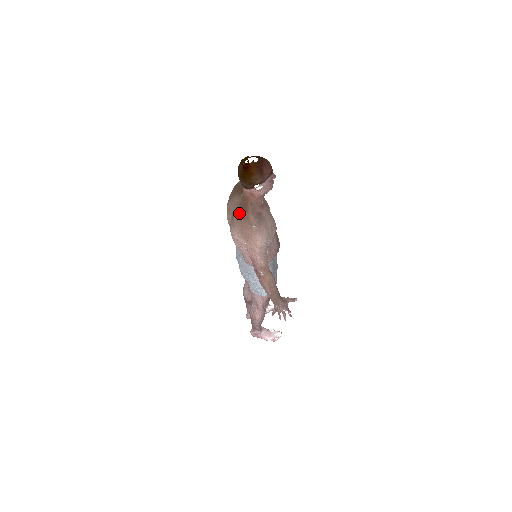
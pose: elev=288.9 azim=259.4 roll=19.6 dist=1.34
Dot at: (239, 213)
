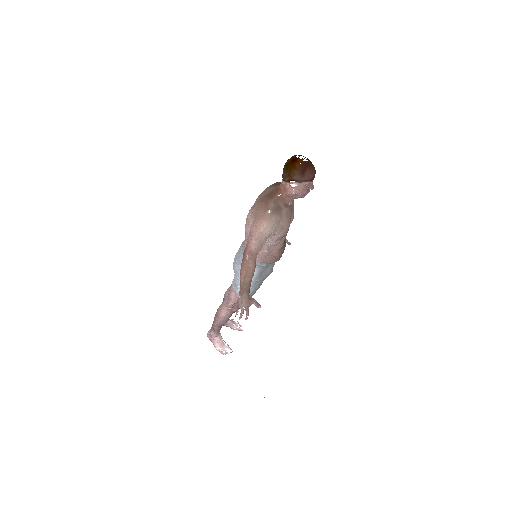
Dot at: (265, 197)
